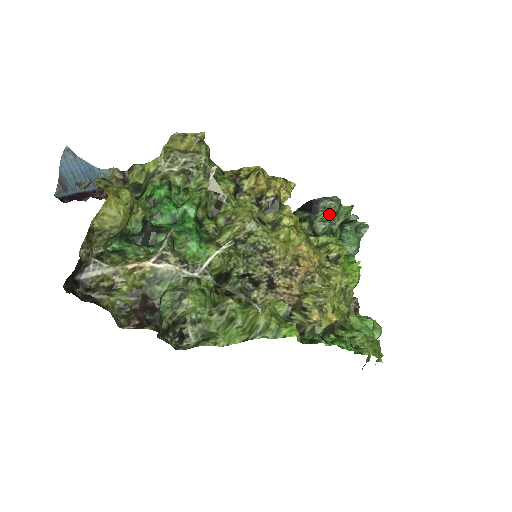
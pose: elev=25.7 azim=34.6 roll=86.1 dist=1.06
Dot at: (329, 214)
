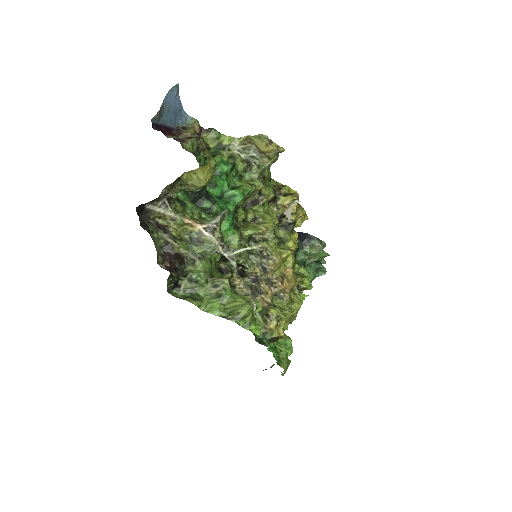
Dot at: (313, 252)
